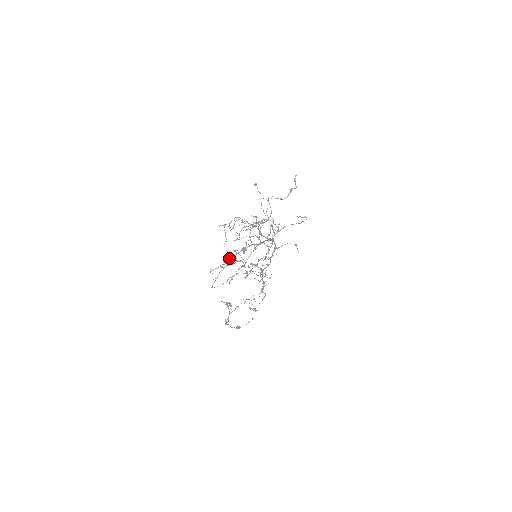
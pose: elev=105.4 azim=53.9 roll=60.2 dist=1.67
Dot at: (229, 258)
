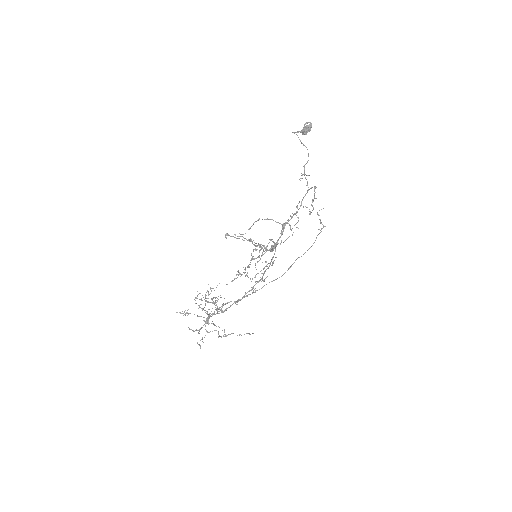
Dot at: occluded
